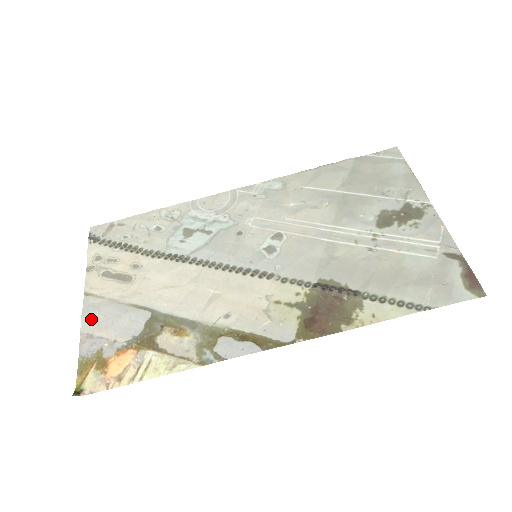
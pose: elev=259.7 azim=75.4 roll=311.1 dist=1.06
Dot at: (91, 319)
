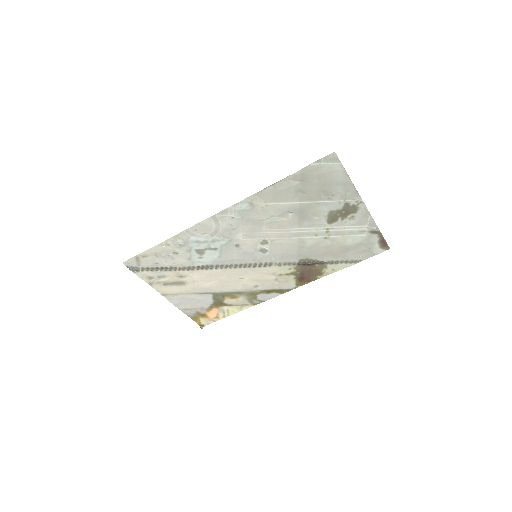
Dot at: (180, 304)
